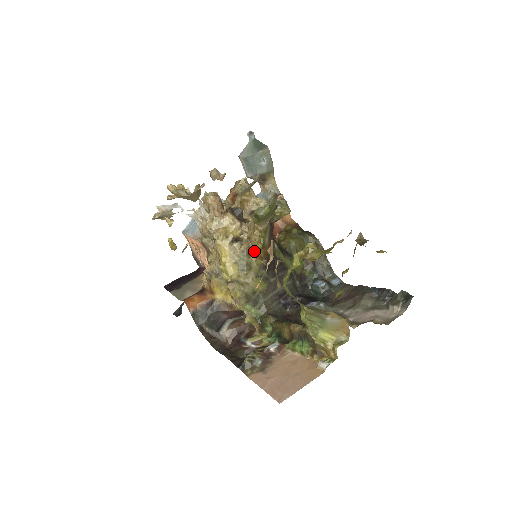
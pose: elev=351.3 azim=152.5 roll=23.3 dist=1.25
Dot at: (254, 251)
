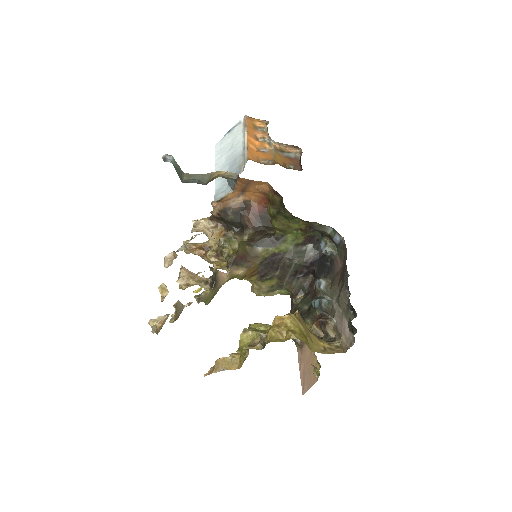
Dot at: occluded
